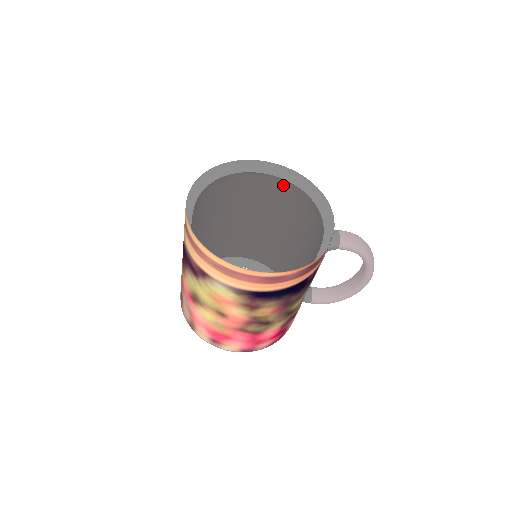
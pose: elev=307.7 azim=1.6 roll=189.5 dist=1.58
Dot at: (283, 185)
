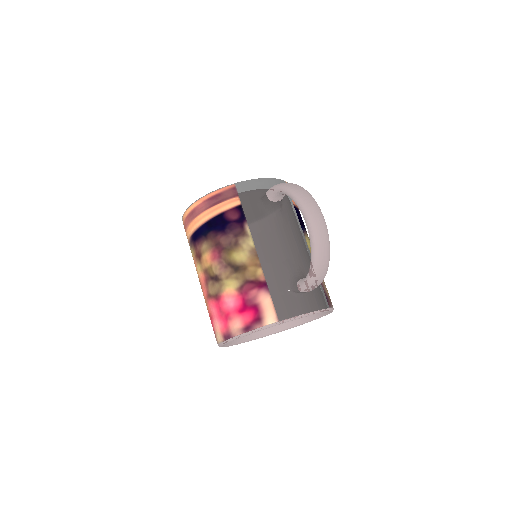
Dot at: occluded
